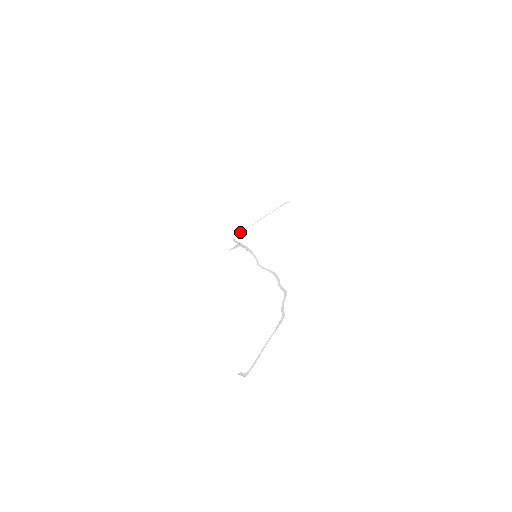
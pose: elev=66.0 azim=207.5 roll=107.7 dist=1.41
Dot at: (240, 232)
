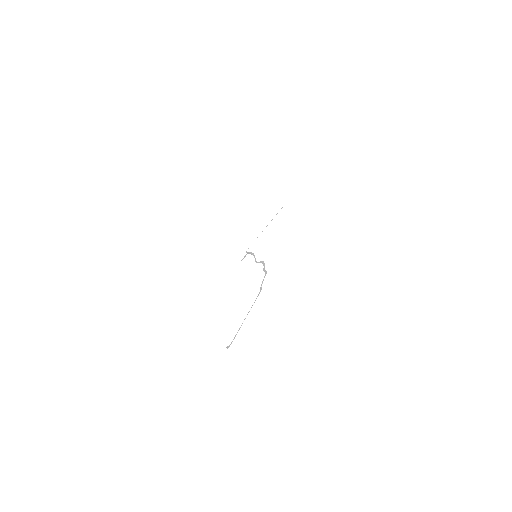
Dot at: occluded
